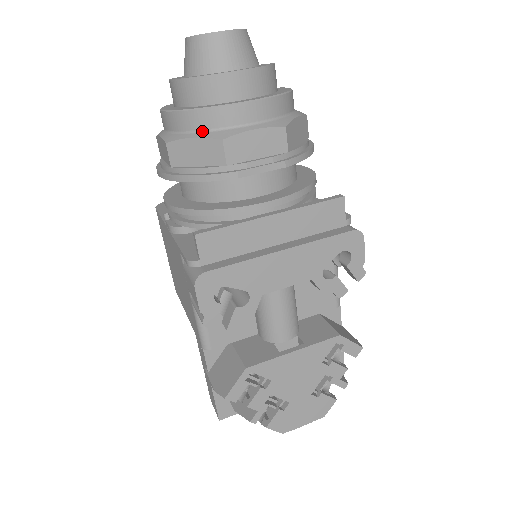
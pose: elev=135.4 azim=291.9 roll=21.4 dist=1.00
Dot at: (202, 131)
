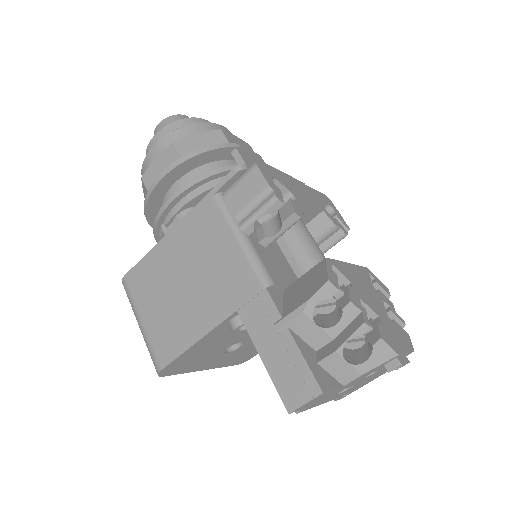
Dot at: (201, 134)
